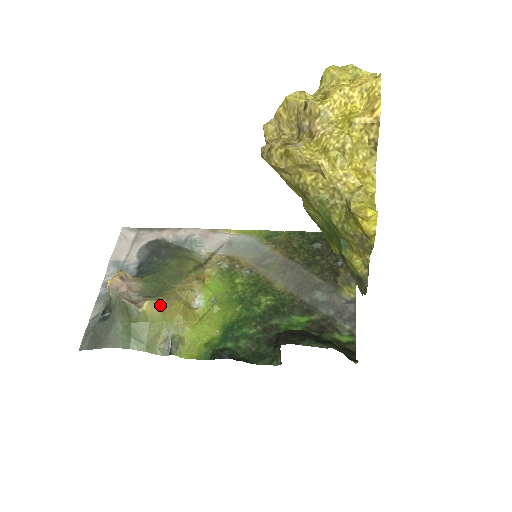
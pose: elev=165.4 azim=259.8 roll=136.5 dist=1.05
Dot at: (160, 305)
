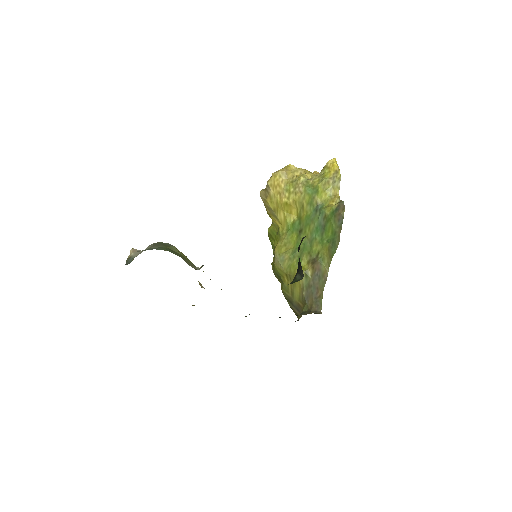
Dot at: occluded
